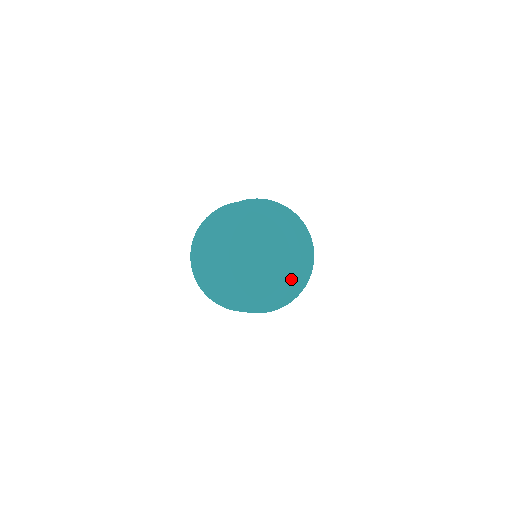
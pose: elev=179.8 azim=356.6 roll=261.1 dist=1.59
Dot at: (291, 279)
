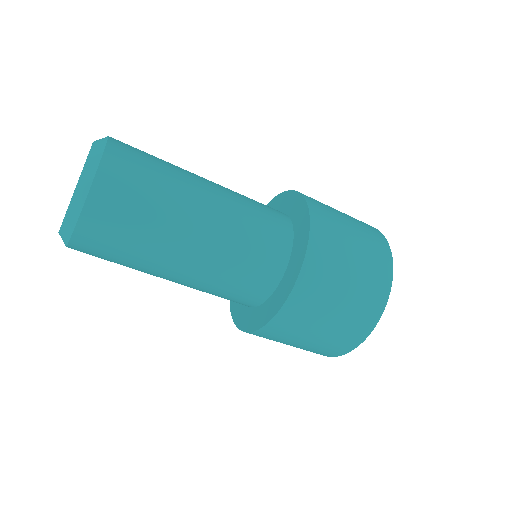
Dot at: (102, 140)
